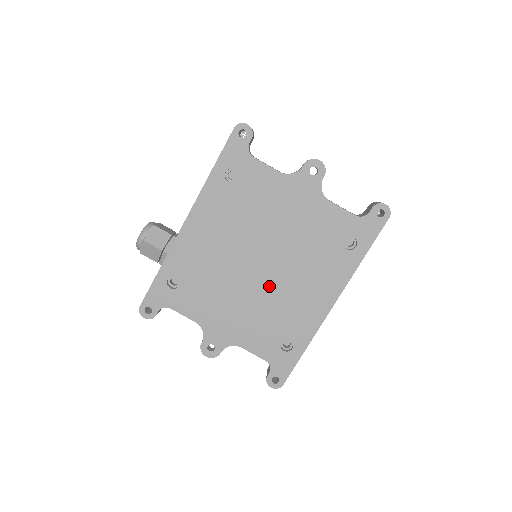
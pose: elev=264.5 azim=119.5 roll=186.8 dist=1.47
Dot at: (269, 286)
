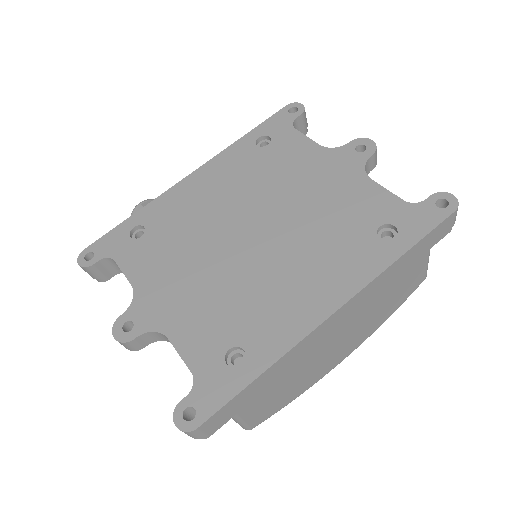
Dot at: (250, 262)
